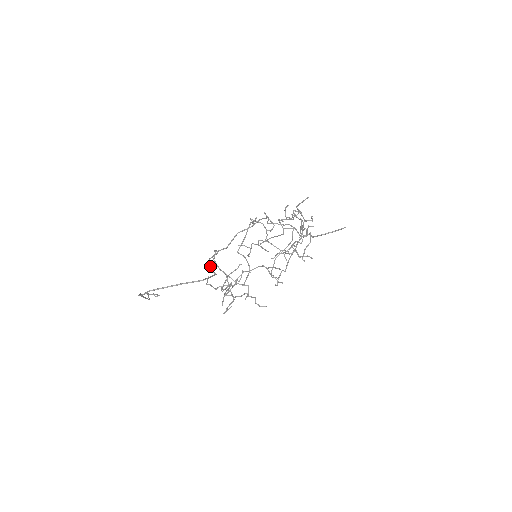
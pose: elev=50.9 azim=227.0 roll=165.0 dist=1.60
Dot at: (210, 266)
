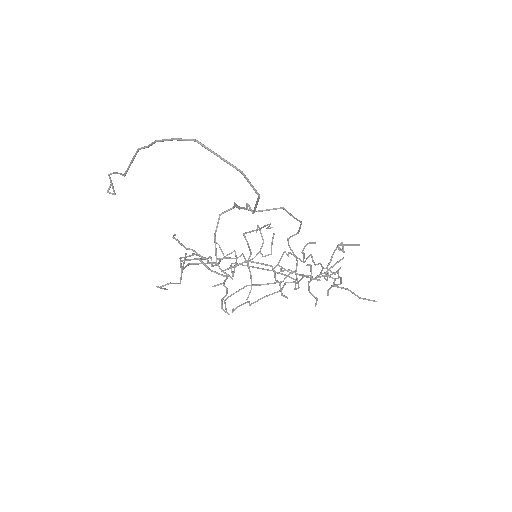
Dot at: occluded
